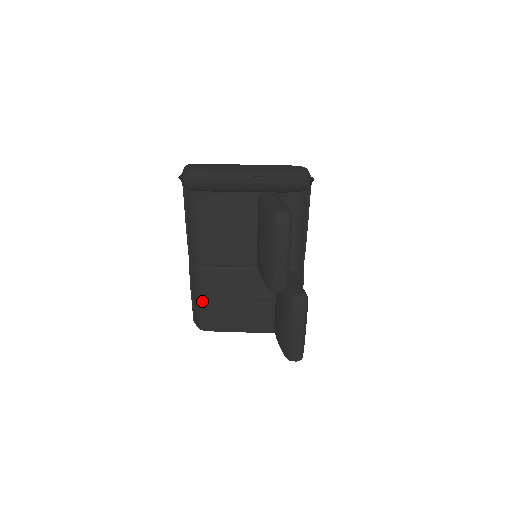
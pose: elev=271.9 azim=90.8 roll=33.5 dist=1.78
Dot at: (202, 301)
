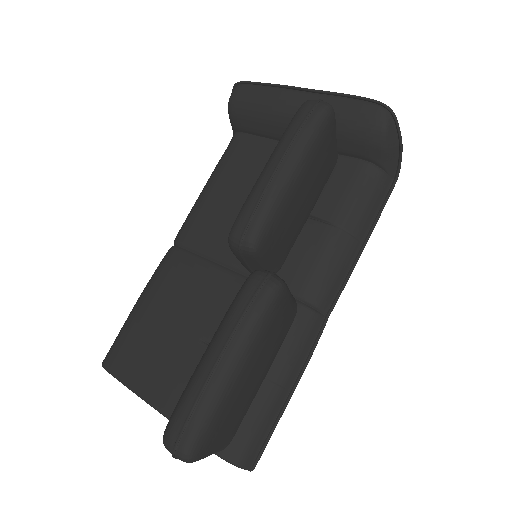
Dot at: (139, 305)
